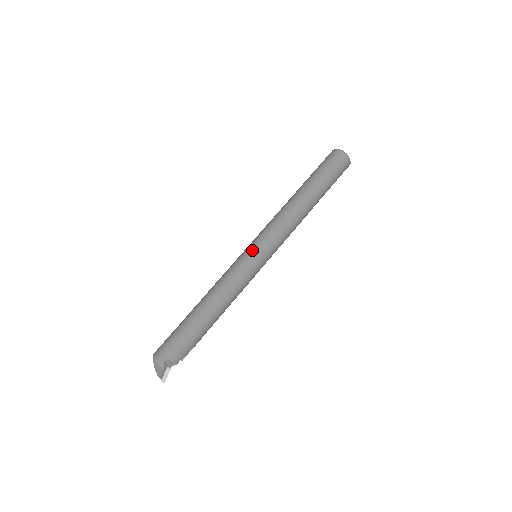
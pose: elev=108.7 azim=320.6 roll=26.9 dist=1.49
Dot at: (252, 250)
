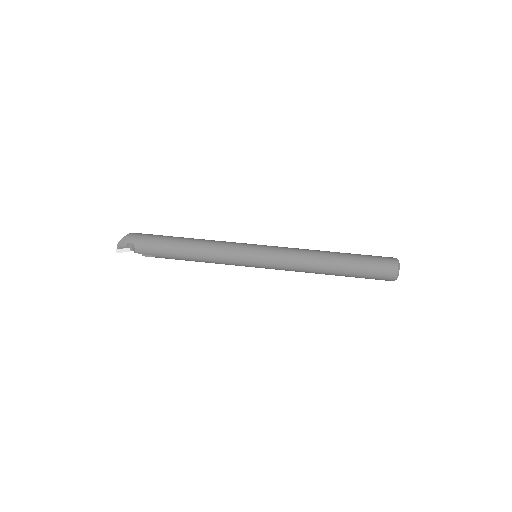
Dot at: (255, 248)
